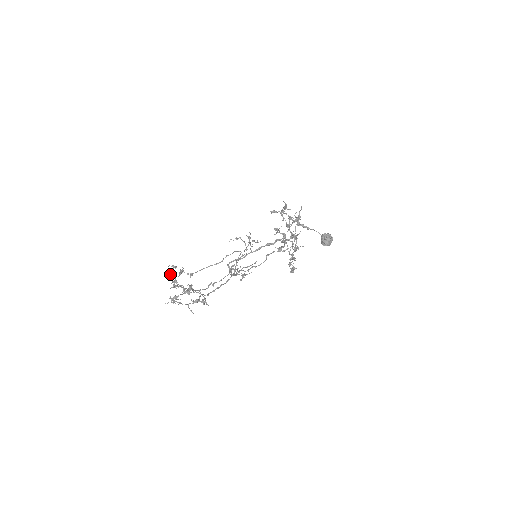
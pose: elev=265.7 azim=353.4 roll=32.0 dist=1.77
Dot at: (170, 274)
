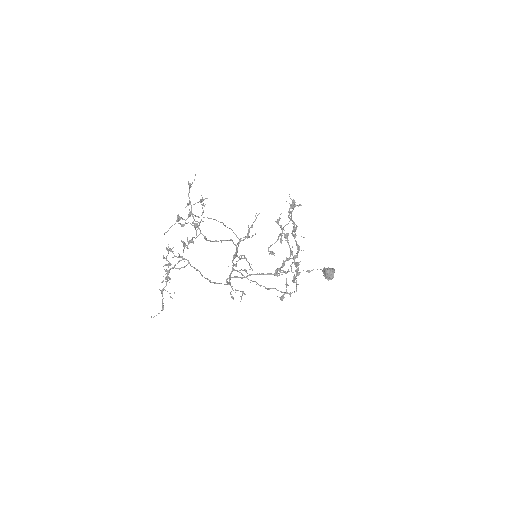
Dot at: occluded
